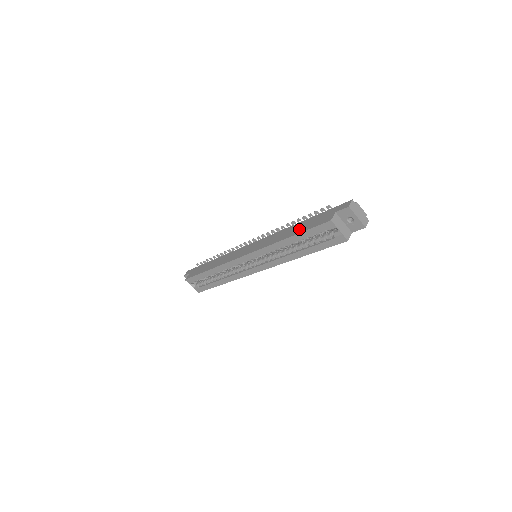
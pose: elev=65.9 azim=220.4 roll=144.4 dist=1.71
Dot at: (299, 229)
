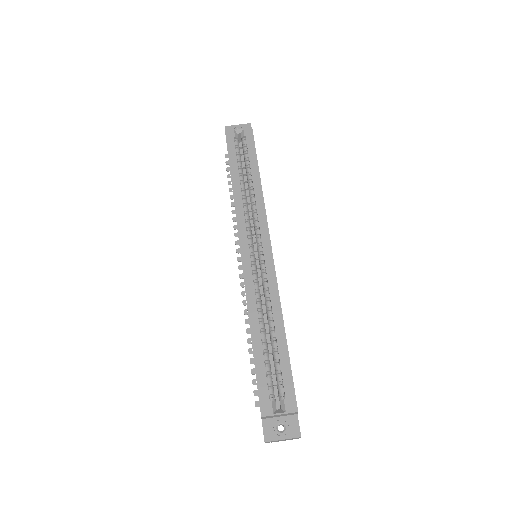
Dot at: occluded
